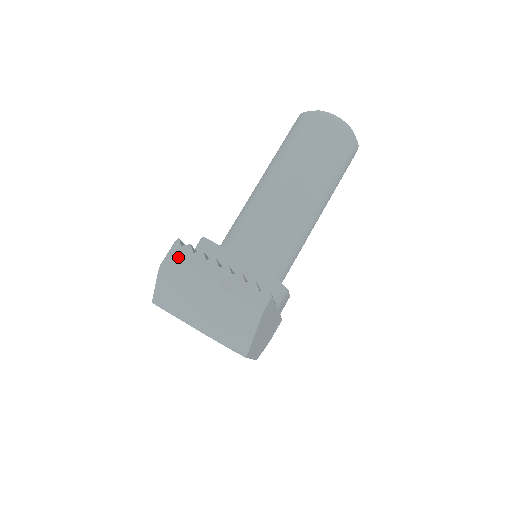
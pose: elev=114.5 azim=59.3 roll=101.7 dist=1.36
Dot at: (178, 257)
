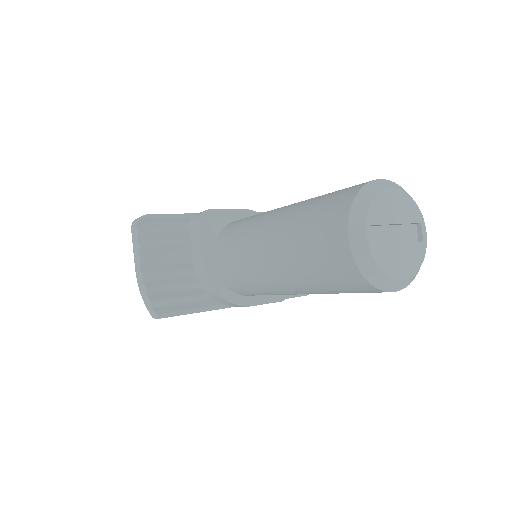
Dot at: (133, 231)
